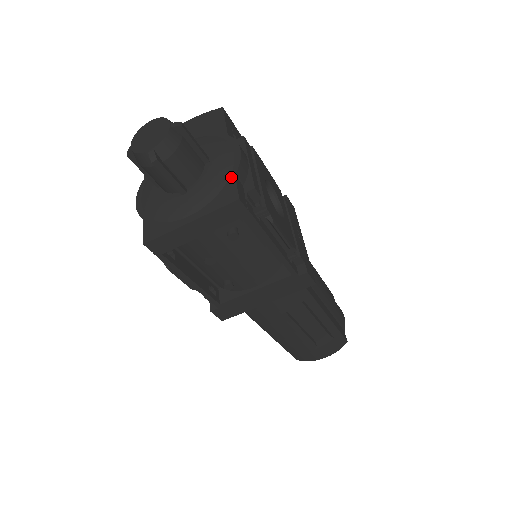
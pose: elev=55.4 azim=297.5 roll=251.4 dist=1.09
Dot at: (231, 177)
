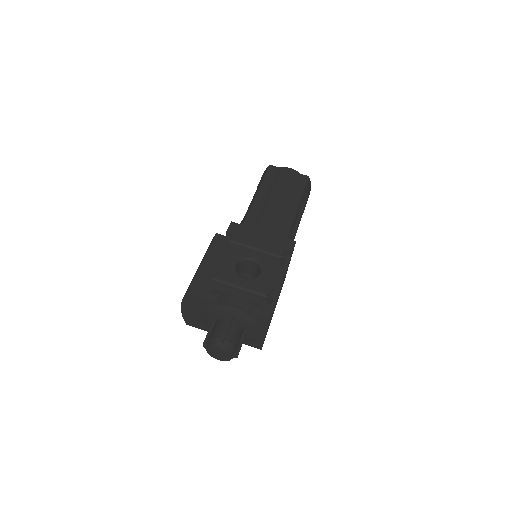
Dot at: (251, 316)
